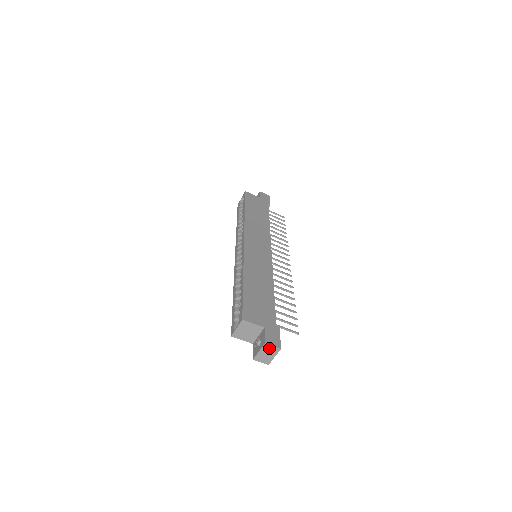
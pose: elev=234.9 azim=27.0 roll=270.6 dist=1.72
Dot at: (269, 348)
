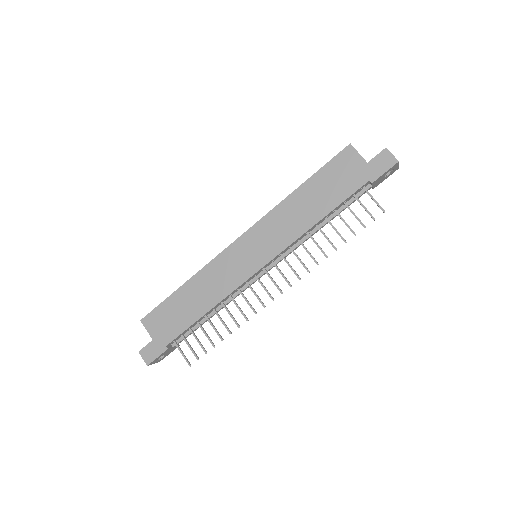
Dot at: (144, 356)
